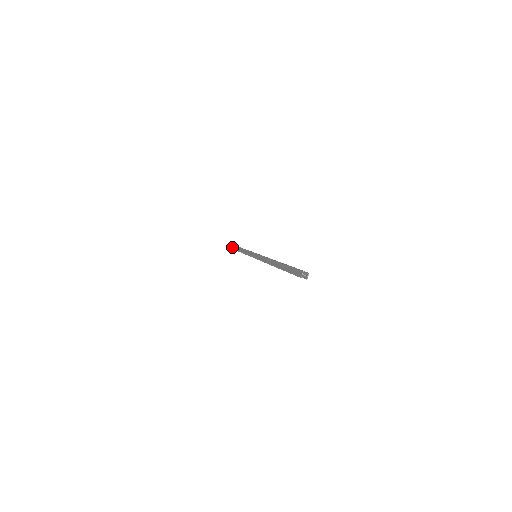
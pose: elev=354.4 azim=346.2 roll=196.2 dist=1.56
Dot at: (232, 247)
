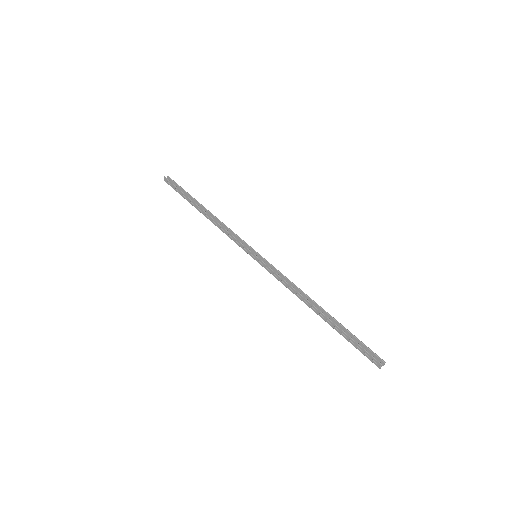
Dot at: (180, 193)
